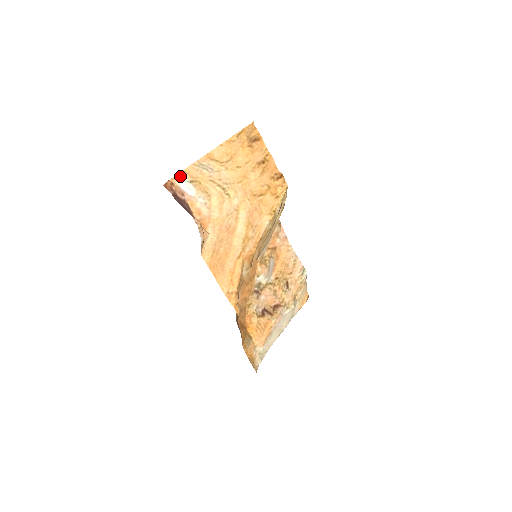
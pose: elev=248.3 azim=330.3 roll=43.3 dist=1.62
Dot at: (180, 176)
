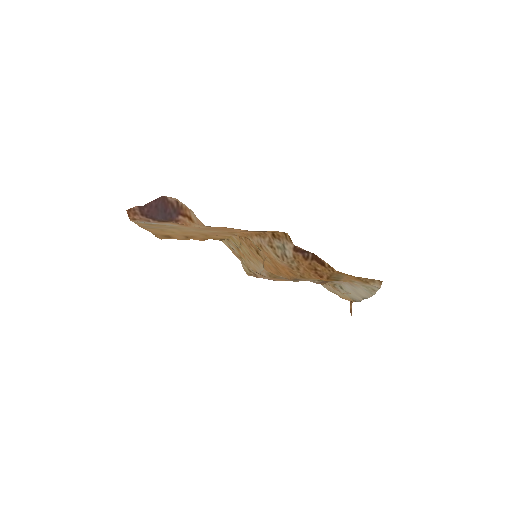
Dot at: (136, 222)
